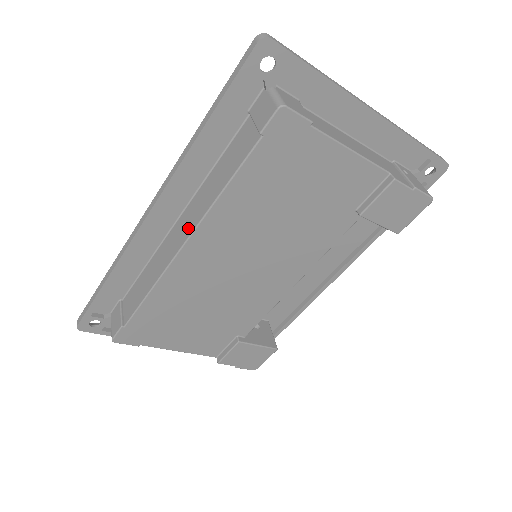
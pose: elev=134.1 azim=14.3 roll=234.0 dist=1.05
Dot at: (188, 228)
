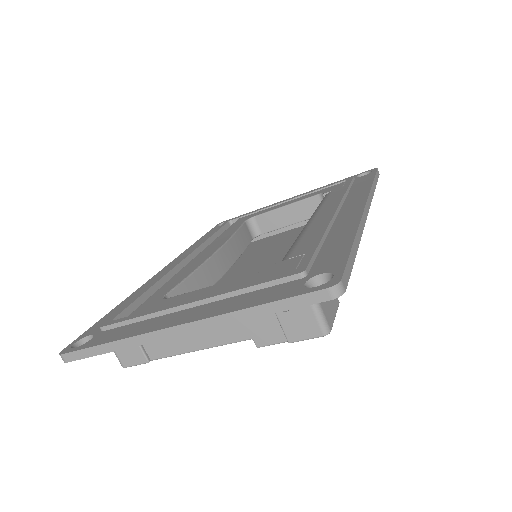
Dot at: occluded
